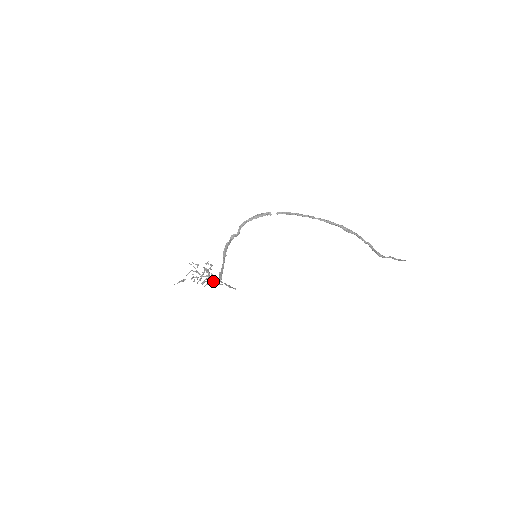
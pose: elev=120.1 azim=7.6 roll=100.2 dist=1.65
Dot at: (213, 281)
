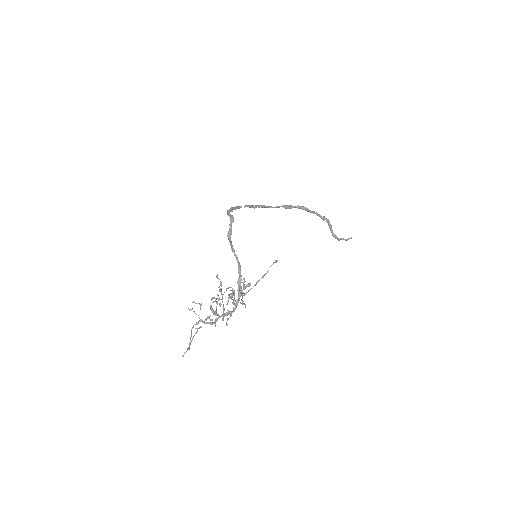
Dot at: (242, 282)
